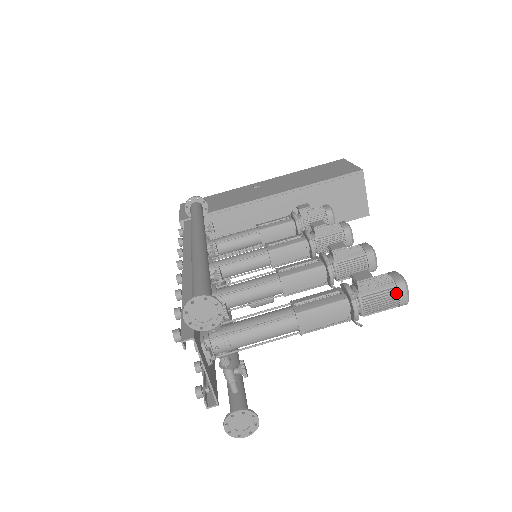
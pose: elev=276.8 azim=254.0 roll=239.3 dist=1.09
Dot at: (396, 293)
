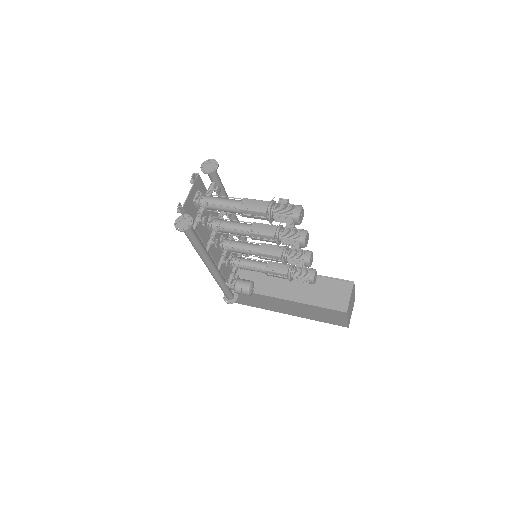
Dot at: (294, 207)
